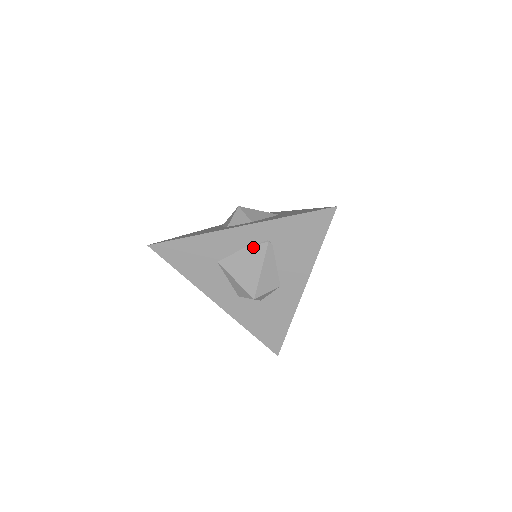
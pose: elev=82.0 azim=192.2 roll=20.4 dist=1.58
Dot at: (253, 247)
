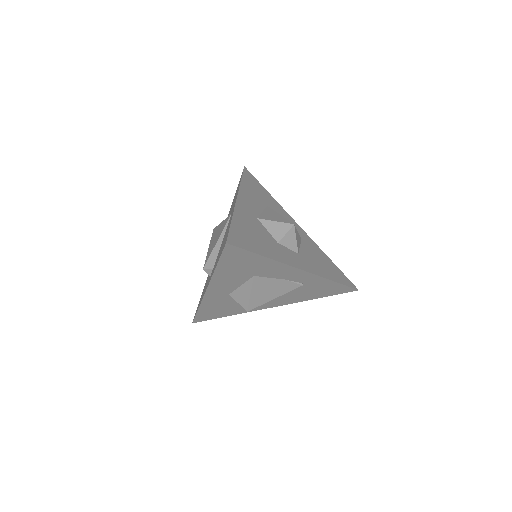
Dot at: (290, 282)
